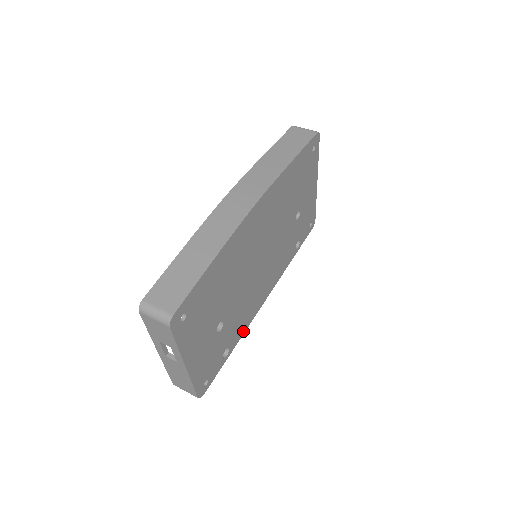
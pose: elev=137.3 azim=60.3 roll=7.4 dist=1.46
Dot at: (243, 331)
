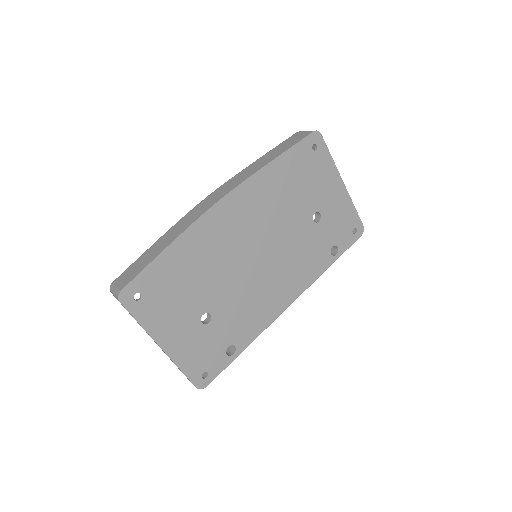
Dot at: (257, 333)
